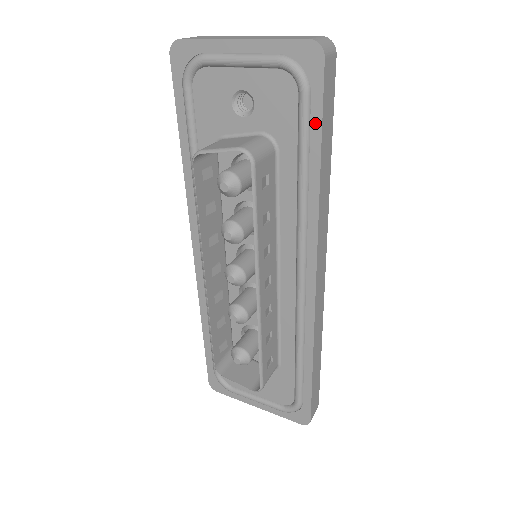
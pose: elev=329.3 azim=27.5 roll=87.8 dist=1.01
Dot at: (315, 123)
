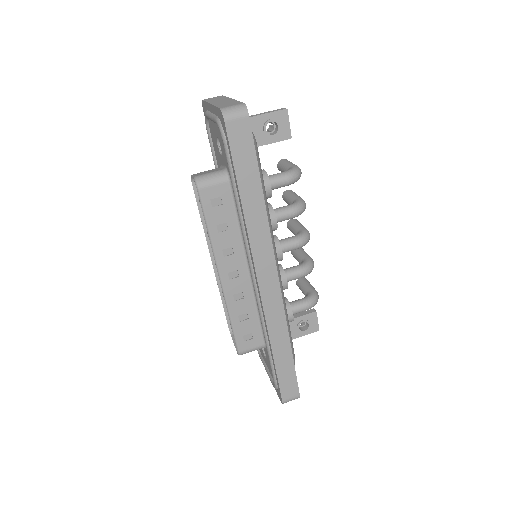
Dot at: (233, 166)
